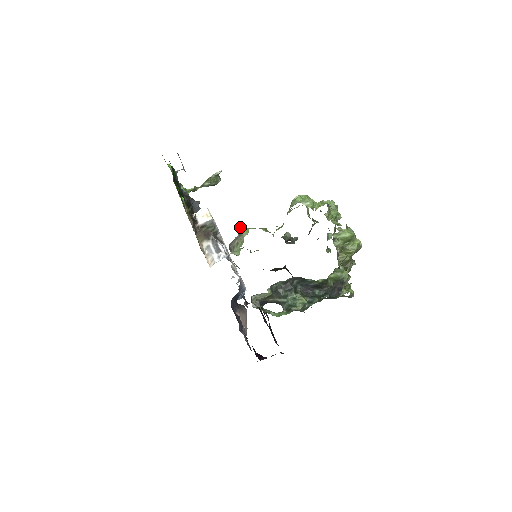
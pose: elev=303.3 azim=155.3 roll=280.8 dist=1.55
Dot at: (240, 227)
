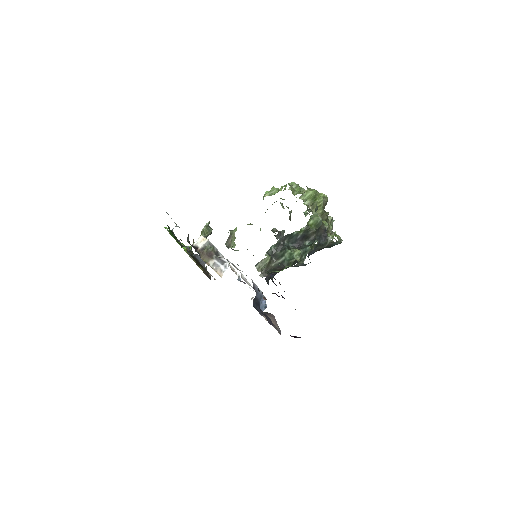
Dot at: (229, 230)
